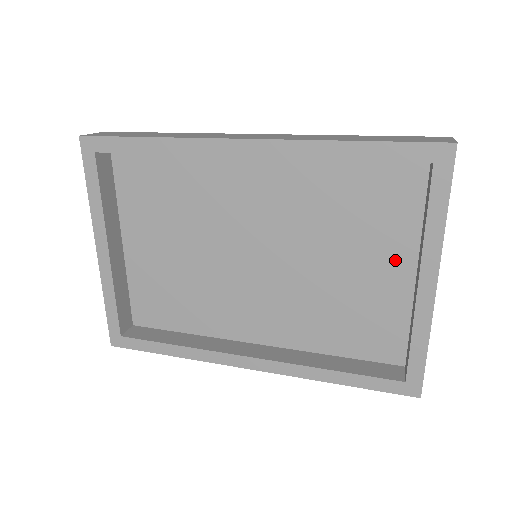
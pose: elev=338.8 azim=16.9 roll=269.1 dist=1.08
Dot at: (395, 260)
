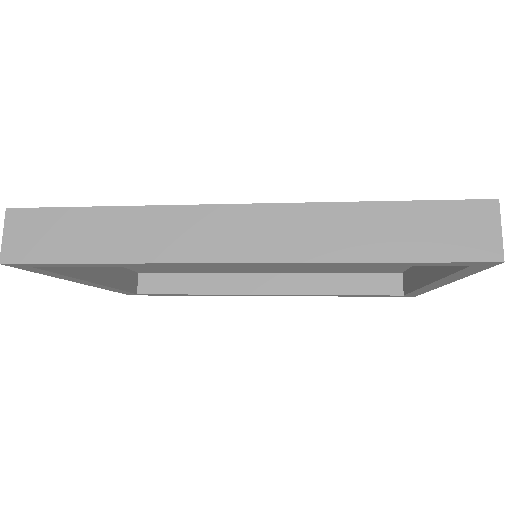
Dot at: occluded
